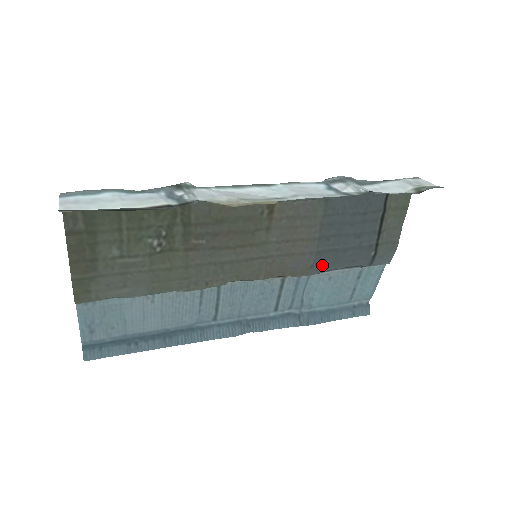
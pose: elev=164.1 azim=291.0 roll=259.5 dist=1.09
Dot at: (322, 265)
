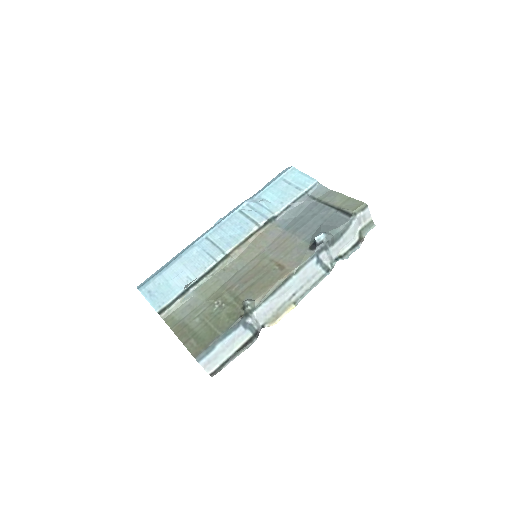
Dot at: (285, 222)
